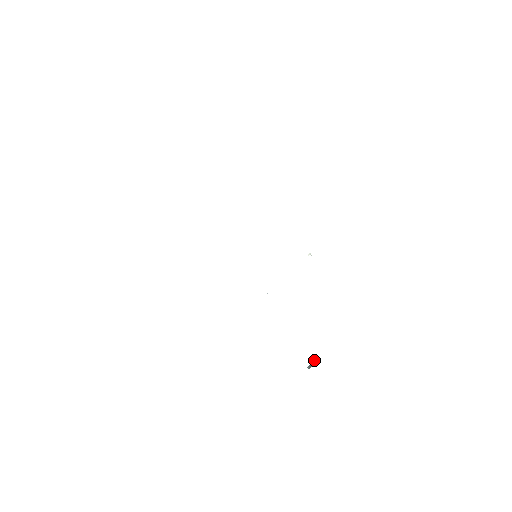
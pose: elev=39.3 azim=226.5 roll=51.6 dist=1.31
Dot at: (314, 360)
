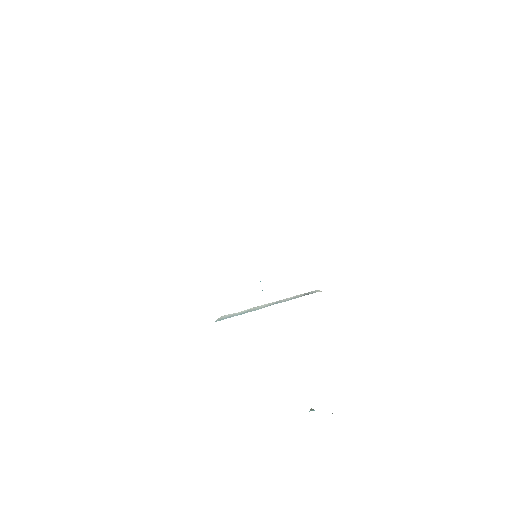
Dot at: occluded
